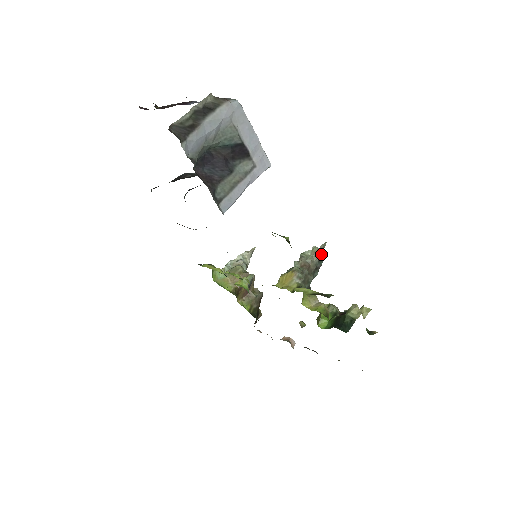
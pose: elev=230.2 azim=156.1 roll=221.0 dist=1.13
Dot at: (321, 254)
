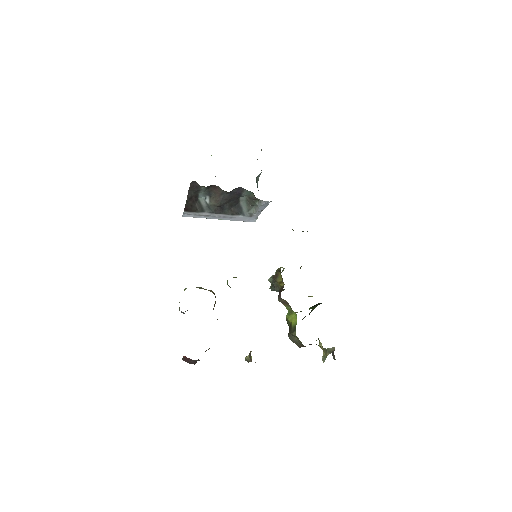
Dot at: occluded
